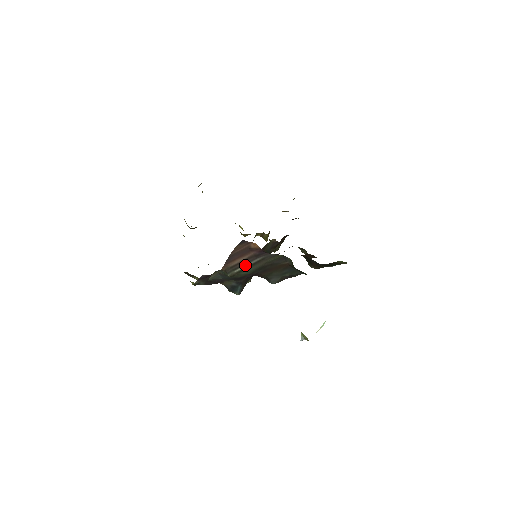
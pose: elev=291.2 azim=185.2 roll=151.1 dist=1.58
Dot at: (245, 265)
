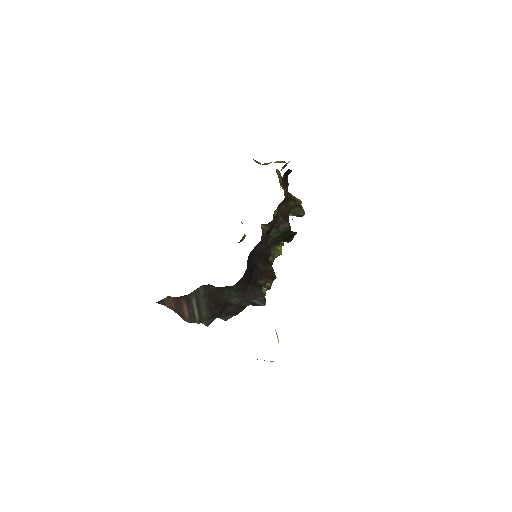
Dot at: (194, 310)
